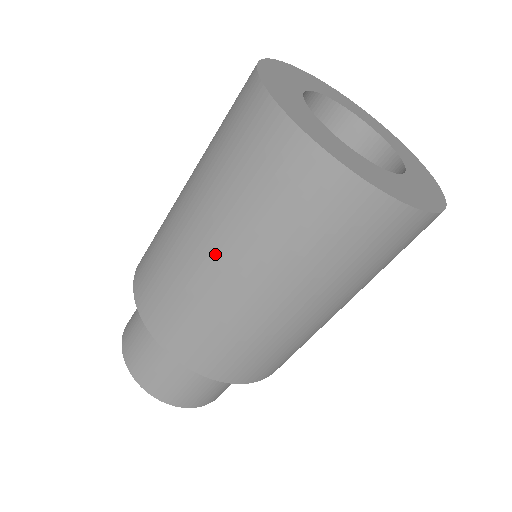
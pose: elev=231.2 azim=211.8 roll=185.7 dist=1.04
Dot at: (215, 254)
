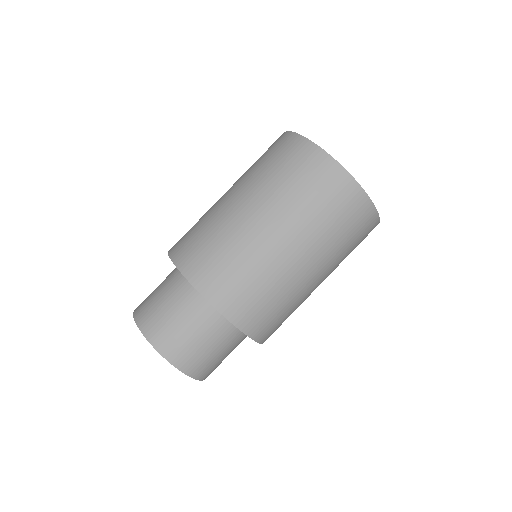
Dot at: (229, 193)
